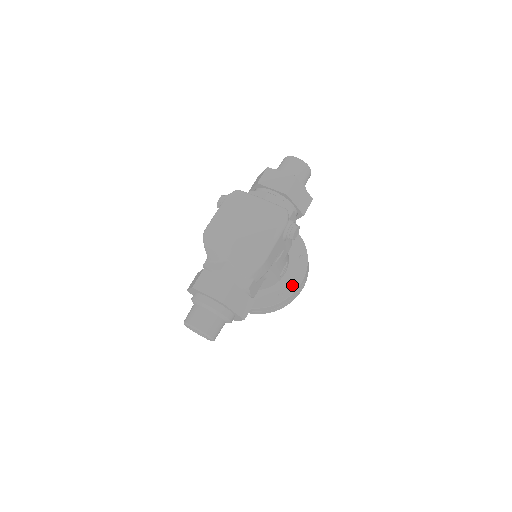
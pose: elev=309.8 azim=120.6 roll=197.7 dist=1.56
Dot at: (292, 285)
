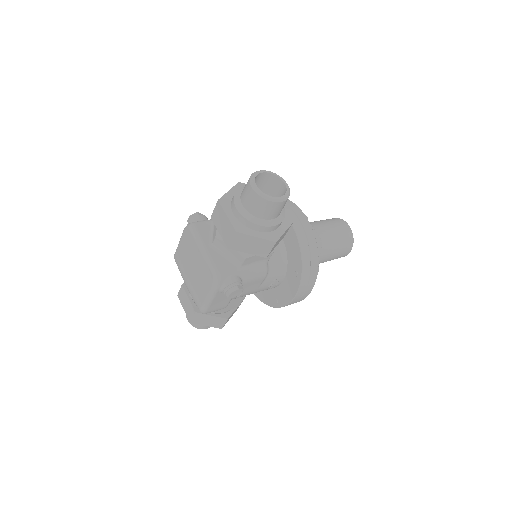
Dot at: (285, 298)
